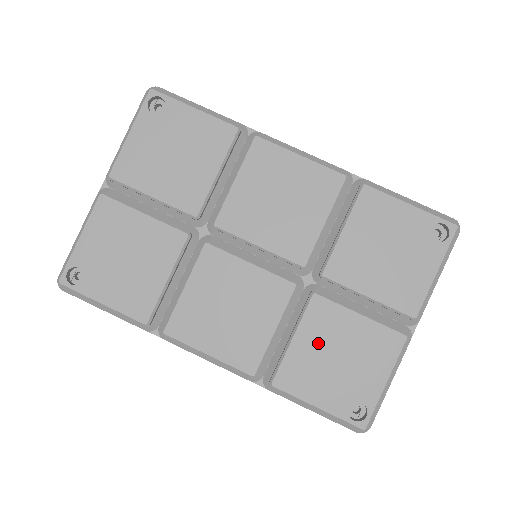
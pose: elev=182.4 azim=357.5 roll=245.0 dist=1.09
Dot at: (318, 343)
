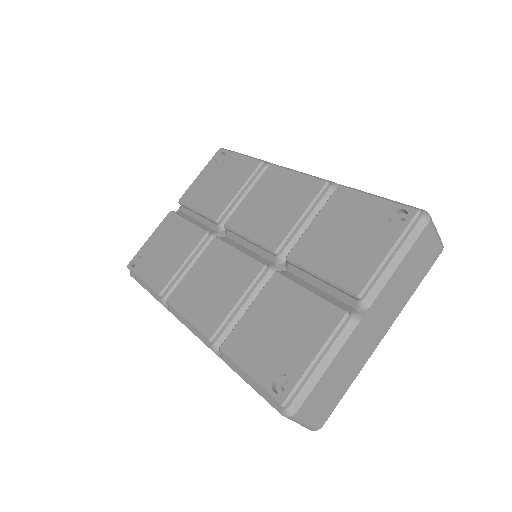
Dot at: (266, 314)
